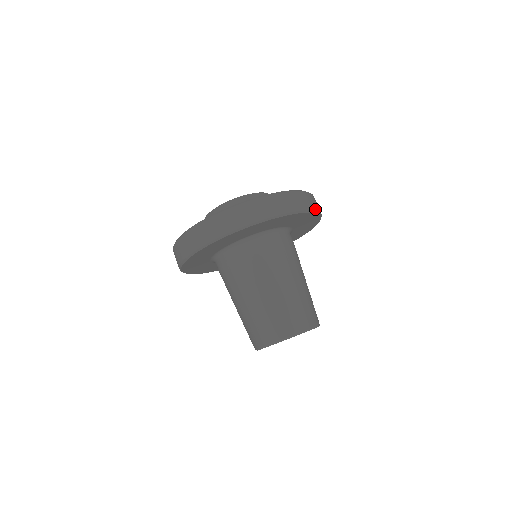
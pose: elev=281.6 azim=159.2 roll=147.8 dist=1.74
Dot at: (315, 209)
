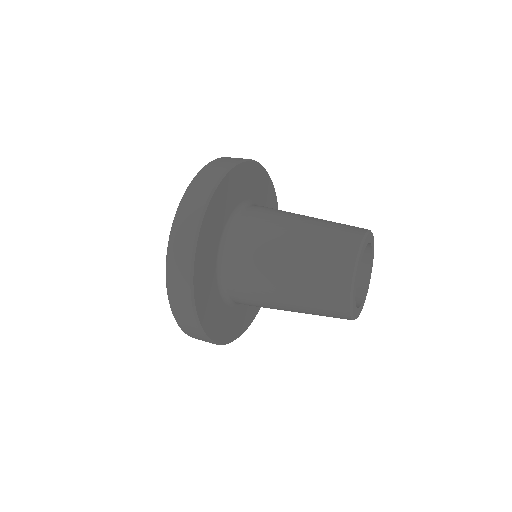
Dot at: occluded
